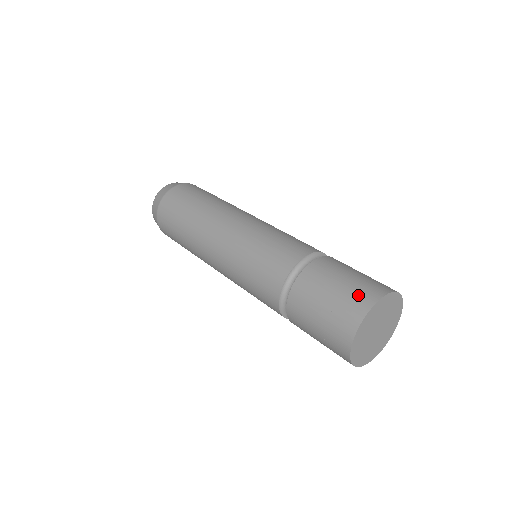
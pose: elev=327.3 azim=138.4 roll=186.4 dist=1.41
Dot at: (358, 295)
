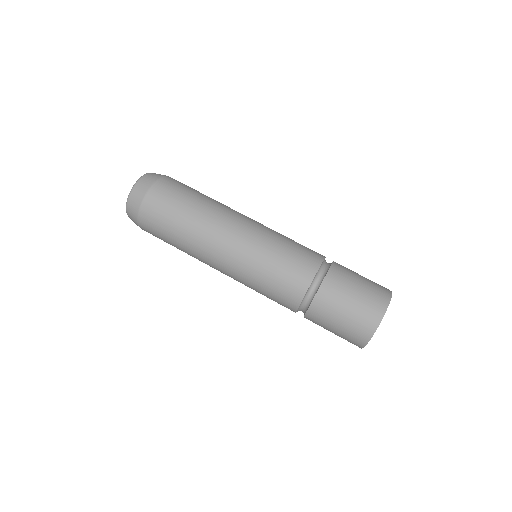
Dot at: (376, 295)
